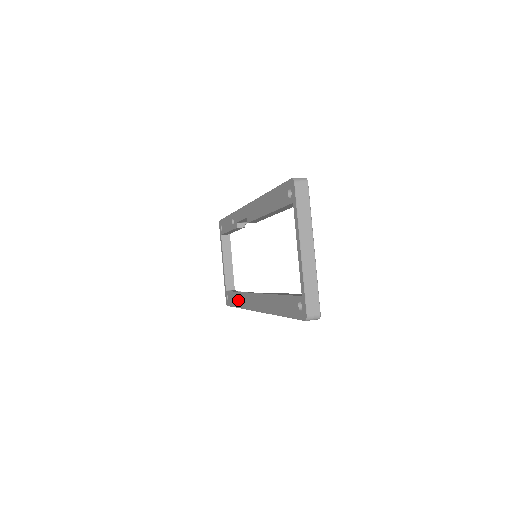
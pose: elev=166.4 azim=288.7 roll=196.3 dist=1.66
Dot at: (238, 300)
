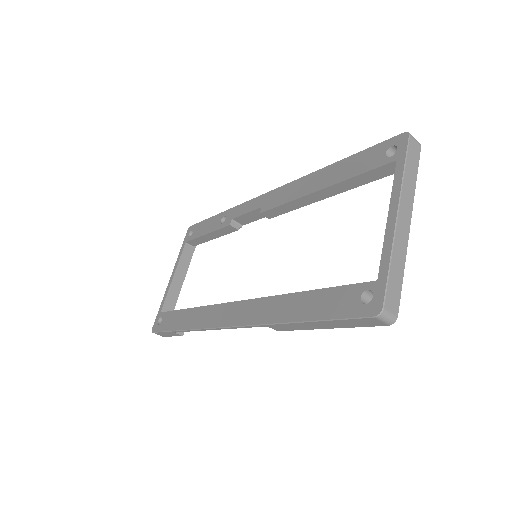
Dot at: (187, 319)
